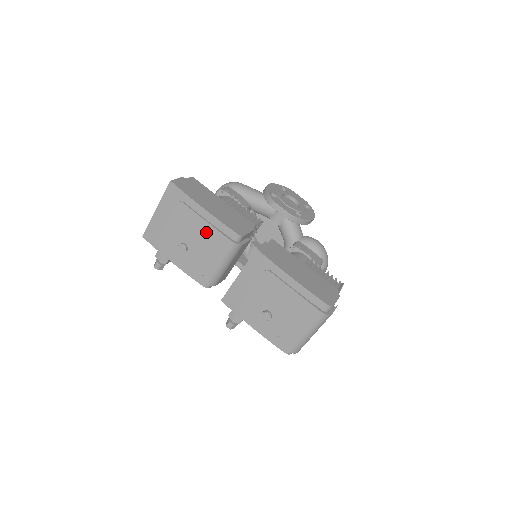
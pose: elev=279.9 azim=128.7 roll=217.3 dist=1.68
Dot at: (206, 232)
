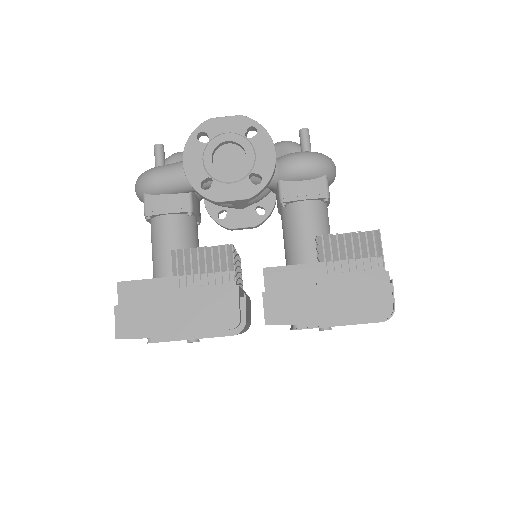
Dot at: occluded
